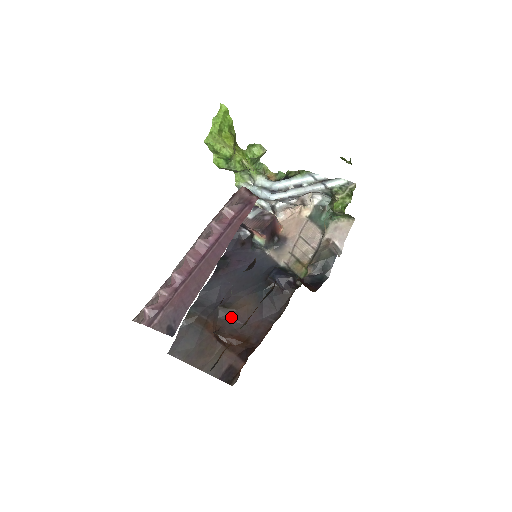
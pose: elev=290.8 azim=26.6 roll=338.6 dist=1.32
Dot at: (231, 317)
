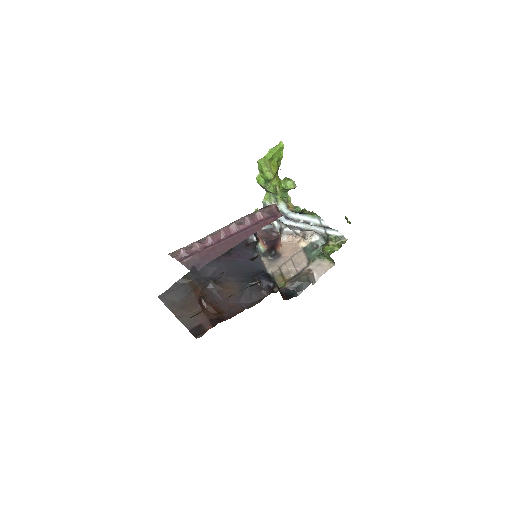
Dot at: (217, 292)
